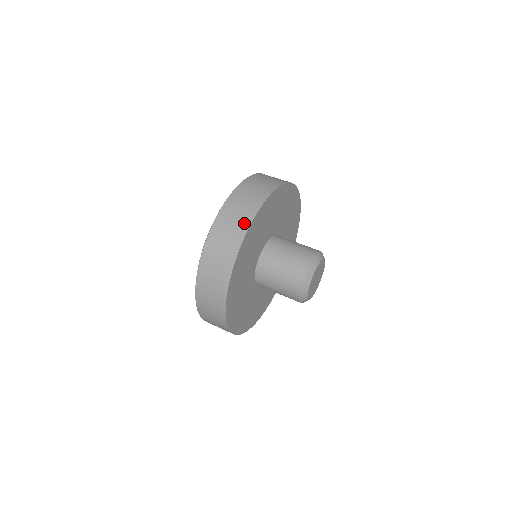
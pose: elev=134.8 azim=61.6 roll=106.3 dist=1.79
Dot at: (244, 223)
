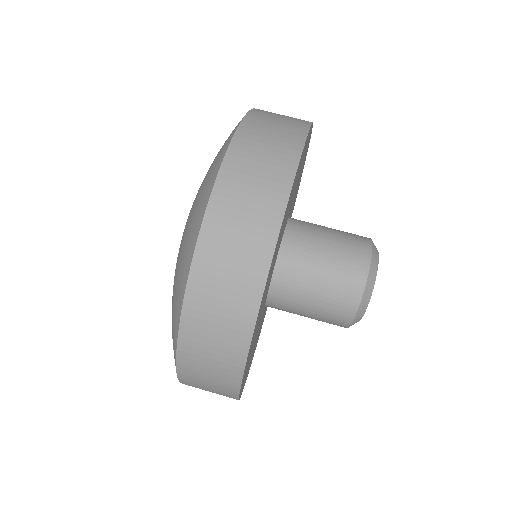
Dot at: (258, 256)
